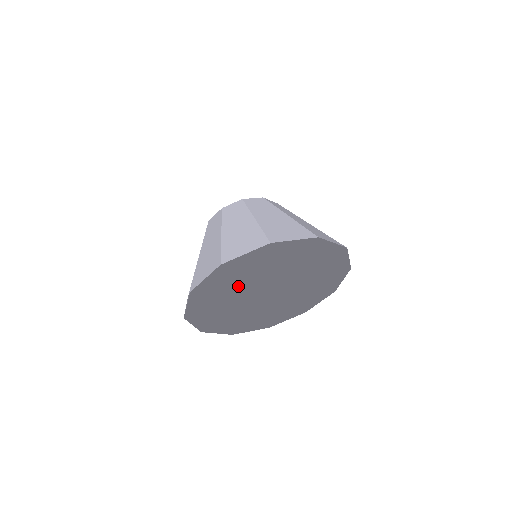
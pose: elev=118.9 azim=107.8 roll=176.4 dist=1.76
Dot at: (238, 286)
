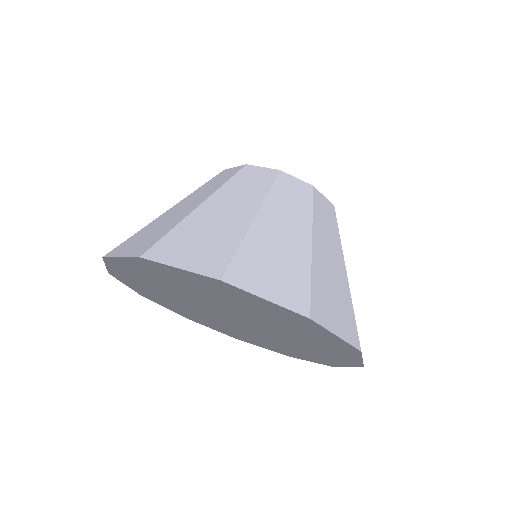
Dot at: occluded
